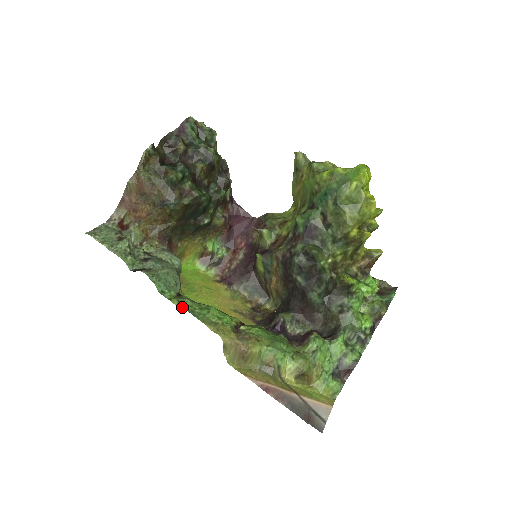
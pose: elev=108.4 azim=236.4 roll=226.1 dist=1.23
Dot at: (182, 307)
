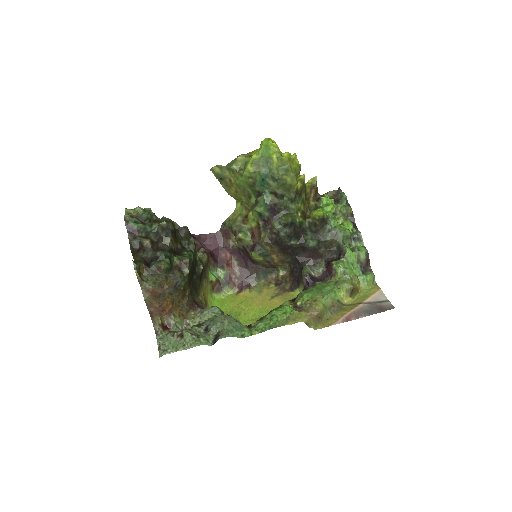
Dot at: (263, 331)
